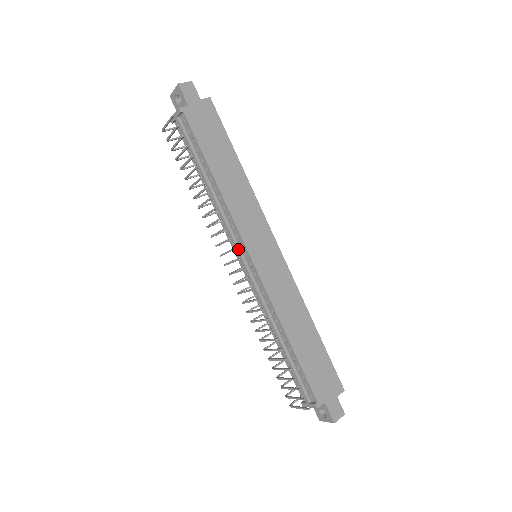
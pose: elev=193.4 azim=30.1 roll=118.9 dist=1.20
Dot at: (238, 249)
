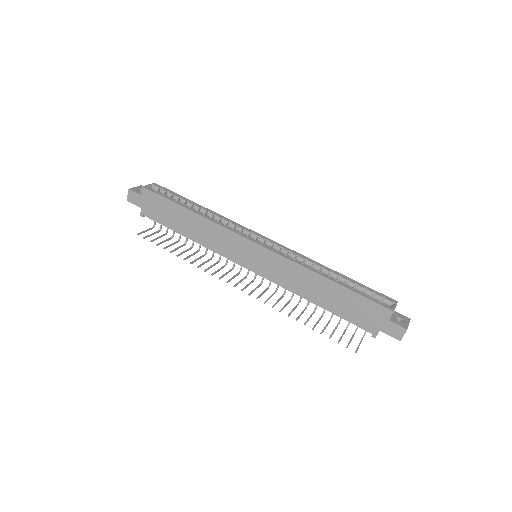
Dot at: occluded
